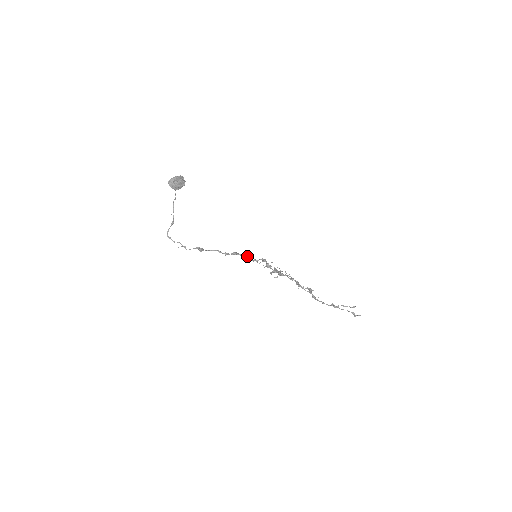
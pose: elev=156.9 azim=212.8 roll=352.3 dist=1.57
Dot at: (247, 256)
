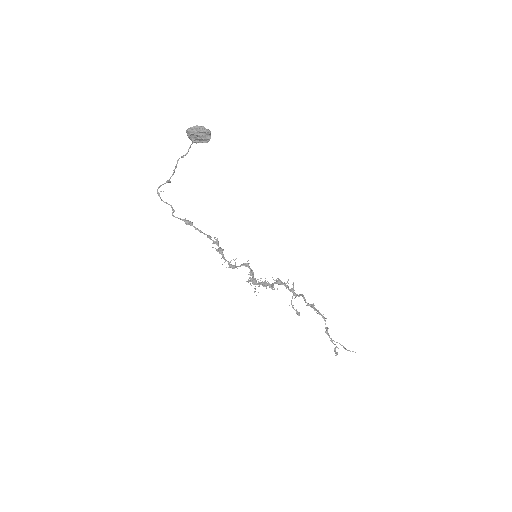
Dot at: (229, 264)
